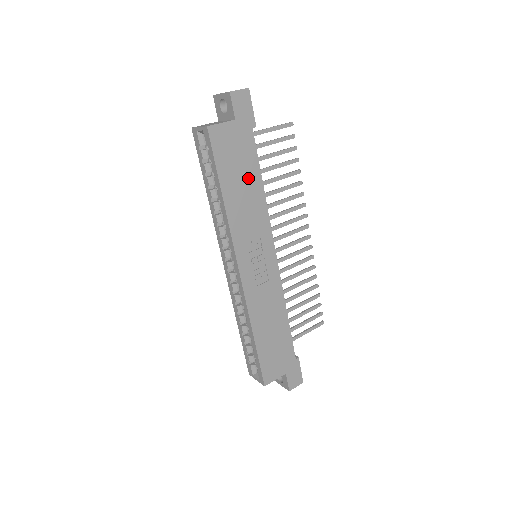
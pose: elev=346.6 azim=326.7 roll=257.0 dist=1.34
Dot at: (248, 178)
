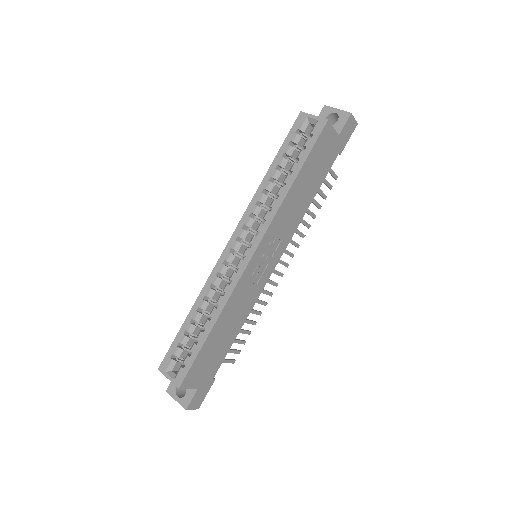
Dot at: (311, 186)
